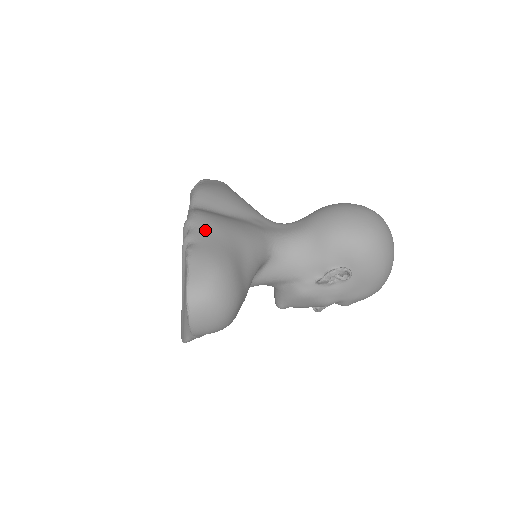
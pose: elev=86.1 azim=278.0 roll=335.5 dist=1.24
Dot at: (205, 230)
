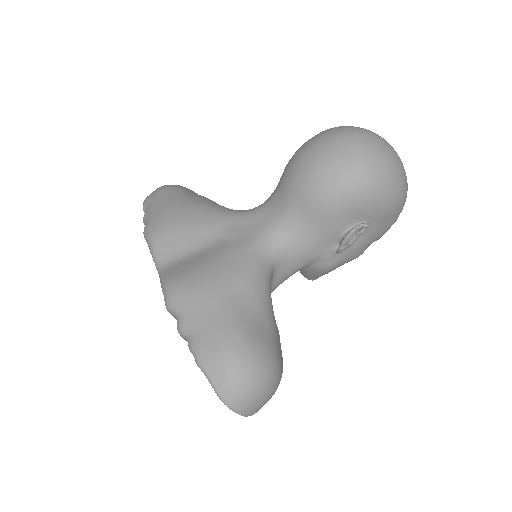
Dot at: (191, 309)
